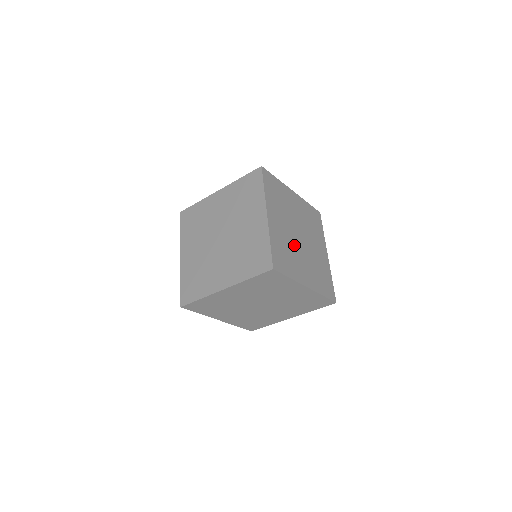
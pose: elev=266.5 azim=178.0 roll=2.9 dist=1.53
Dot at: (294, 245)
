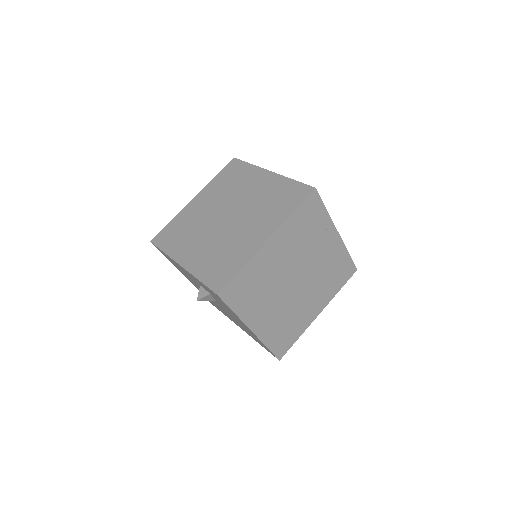
Dot at: occluded
